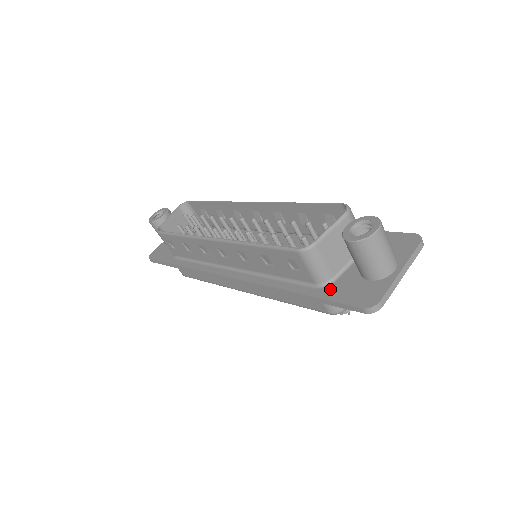
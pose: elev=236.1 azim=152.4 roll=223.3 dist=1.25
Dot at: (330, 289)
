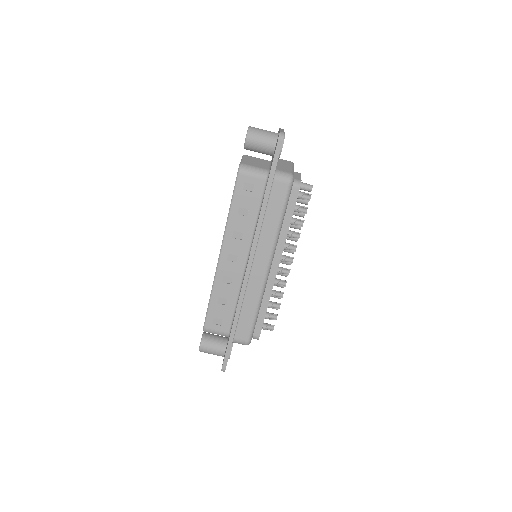
Dot at: (270, 169)
